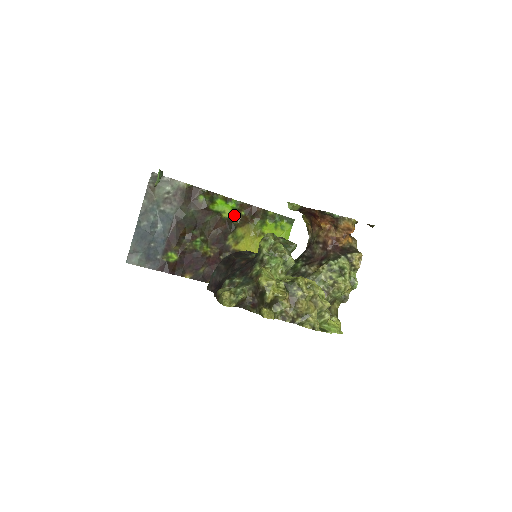
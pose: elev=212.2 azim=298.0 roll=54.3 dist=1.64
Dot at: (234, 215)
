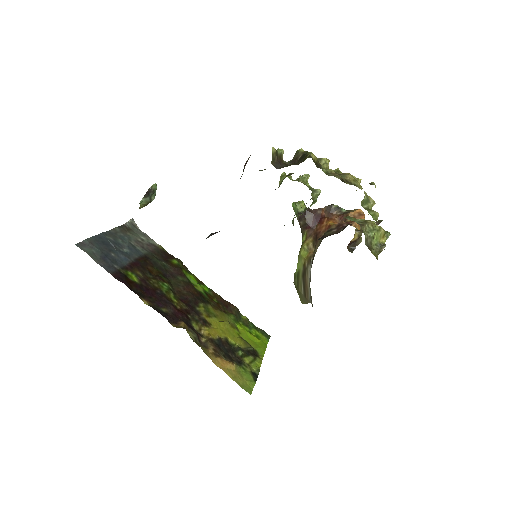
Dot at: (206, 295)
